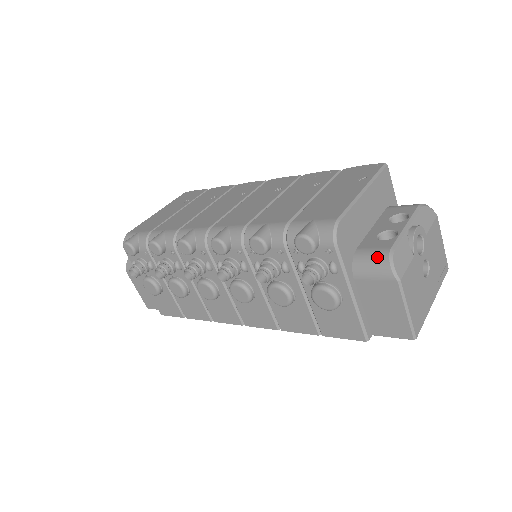
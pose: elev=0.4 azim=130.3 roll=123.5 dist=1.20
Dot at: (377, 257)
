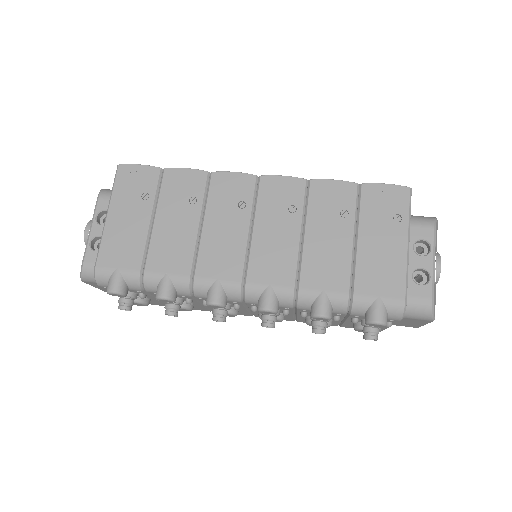
Dot at: (421, 308)
